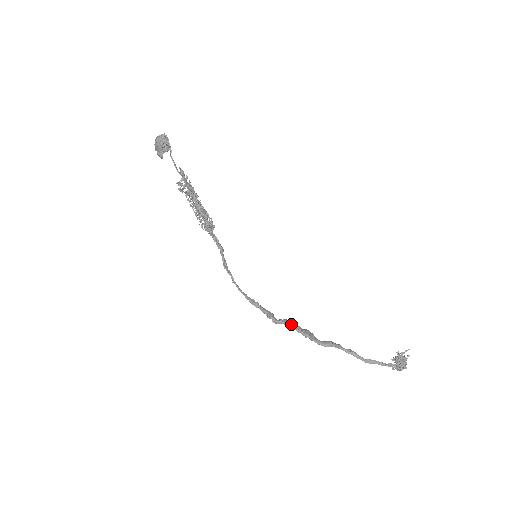
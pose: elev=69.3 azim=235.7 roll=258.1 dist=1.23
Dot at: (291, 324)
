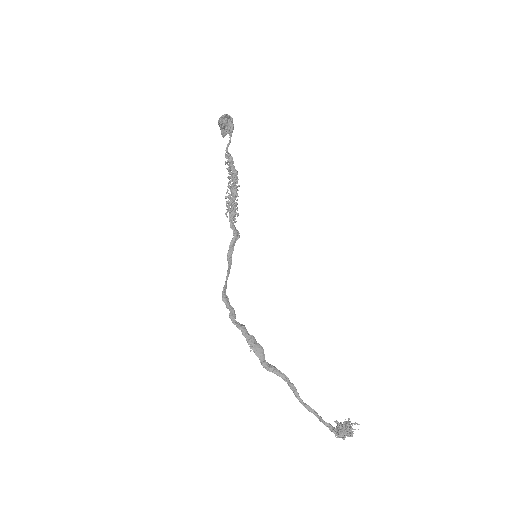
Dot at: (245, 332)
